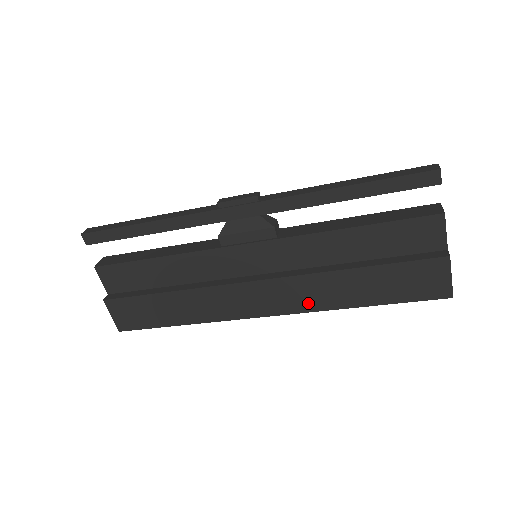
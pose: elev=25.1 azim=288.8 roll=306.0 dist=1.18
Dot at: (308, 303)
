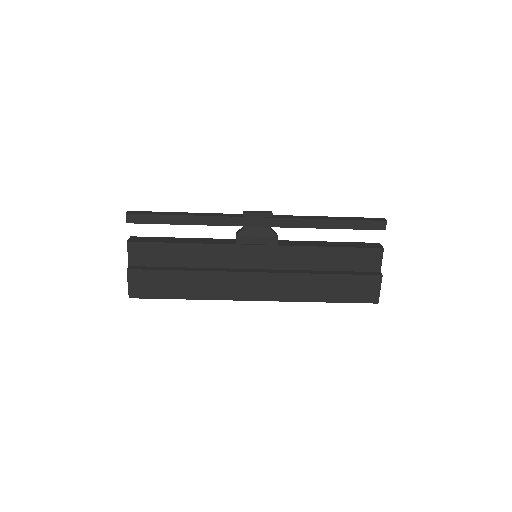
Dot at: (287, 294)
